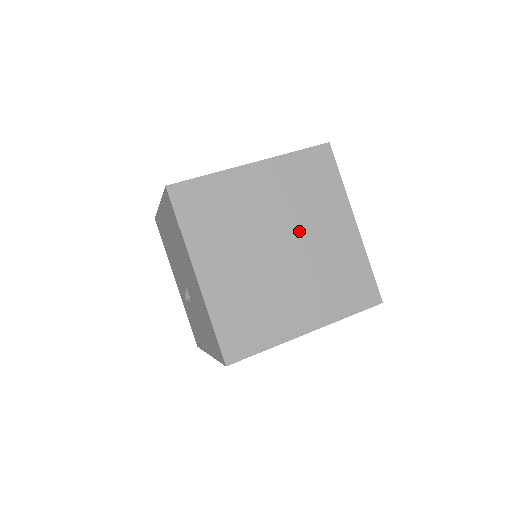
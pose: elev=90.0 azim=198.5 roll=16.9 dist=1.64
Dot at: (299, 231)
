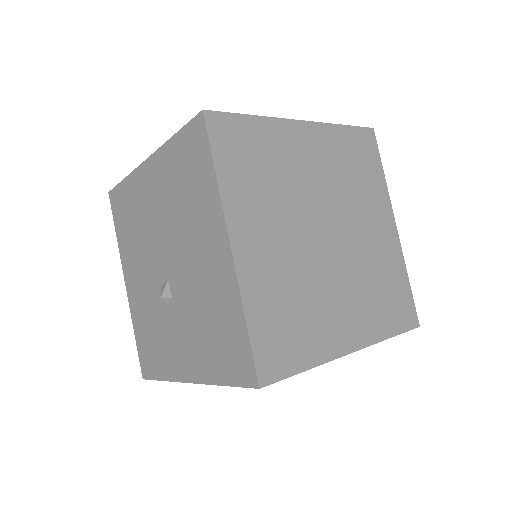
Dot at: (345, 219)
